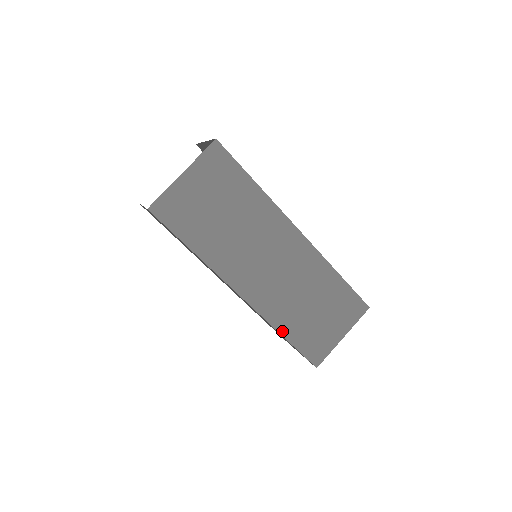
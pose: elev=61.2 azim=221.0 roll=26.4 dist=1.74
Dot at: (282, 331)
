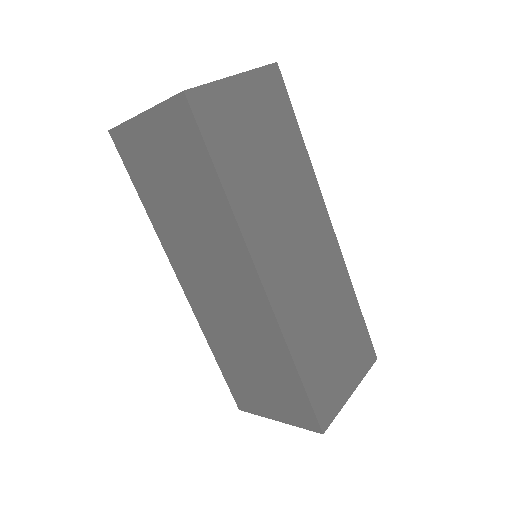
Dot at: (297, 360)
